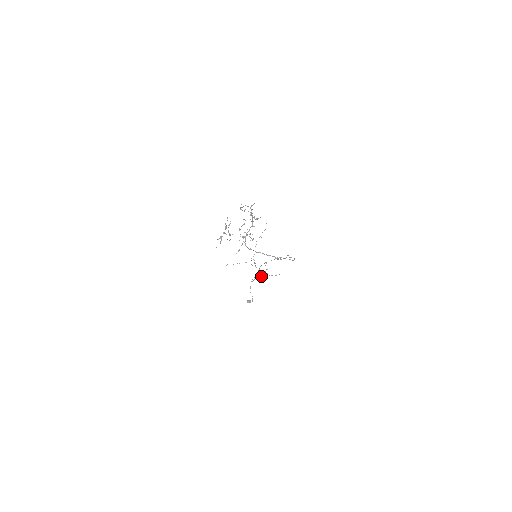
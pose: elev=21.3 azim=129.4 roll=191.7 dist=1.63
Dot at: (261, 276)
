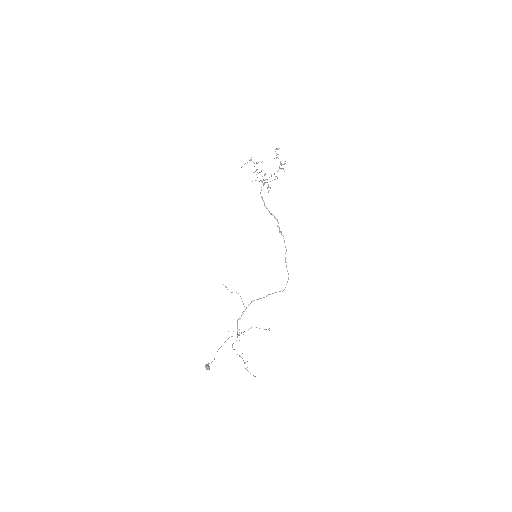
Dot at: (237, 354)
